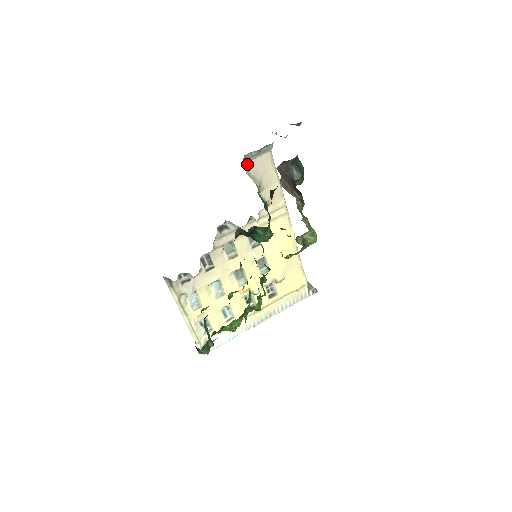
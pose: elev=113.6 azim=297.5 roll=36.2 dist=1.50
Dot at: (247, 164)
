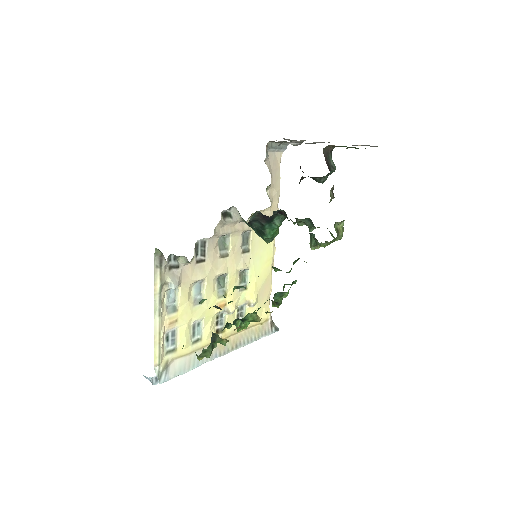
Dot at: (267, 152)
